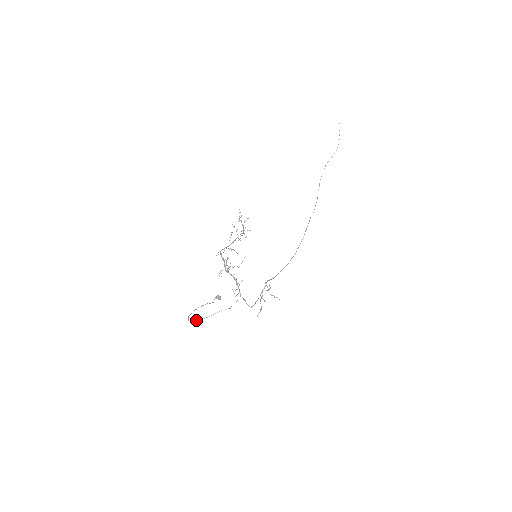
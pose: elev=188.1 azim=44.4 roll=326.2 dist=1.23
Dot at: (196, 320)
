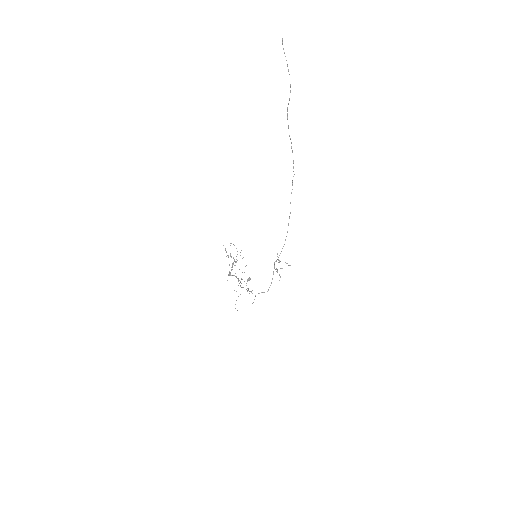
Dot at: occluded
